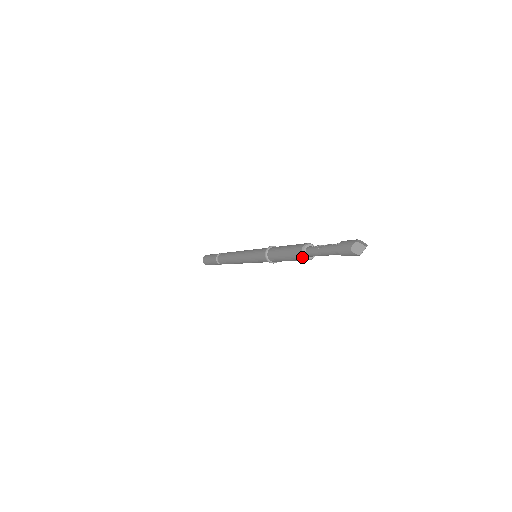
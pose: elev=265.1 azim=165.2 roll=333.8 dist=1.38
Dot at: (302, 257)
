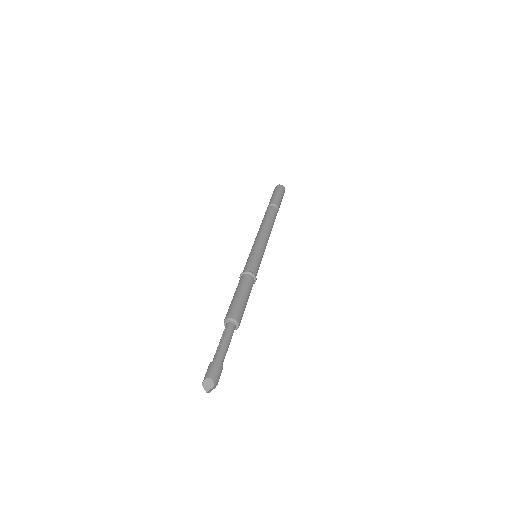
Dot at: occluded
